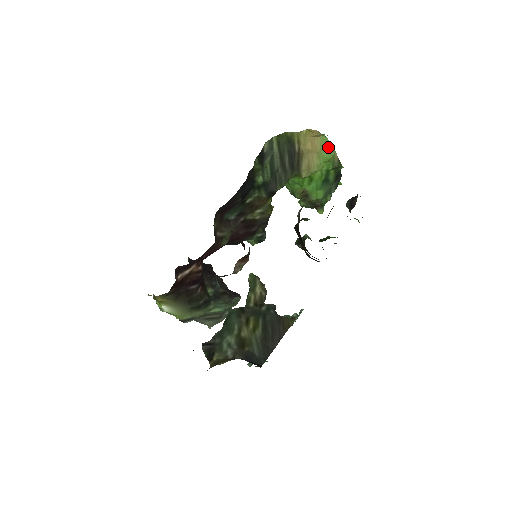
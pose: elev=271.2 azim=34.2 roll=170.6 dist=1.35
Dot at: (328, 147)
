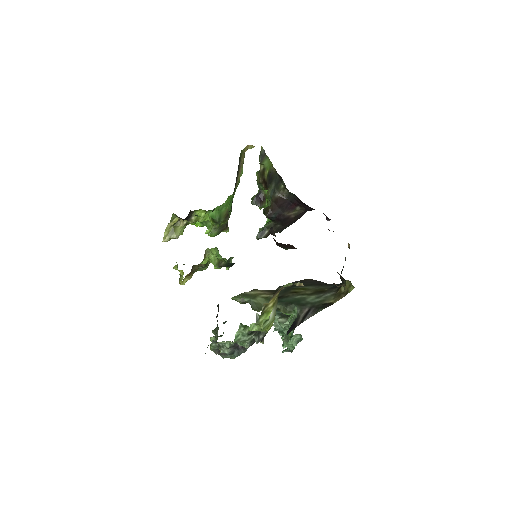
Dot at: (243, 162)
